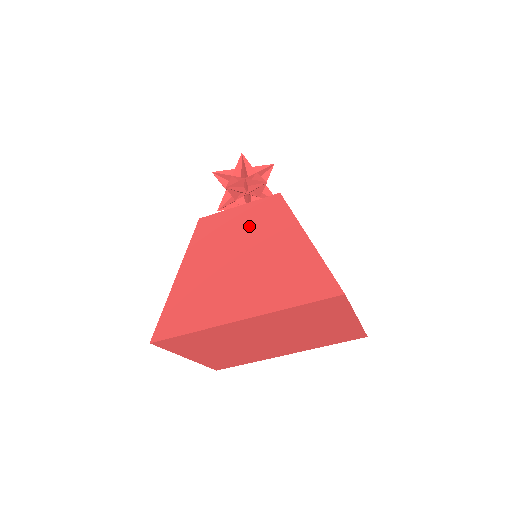
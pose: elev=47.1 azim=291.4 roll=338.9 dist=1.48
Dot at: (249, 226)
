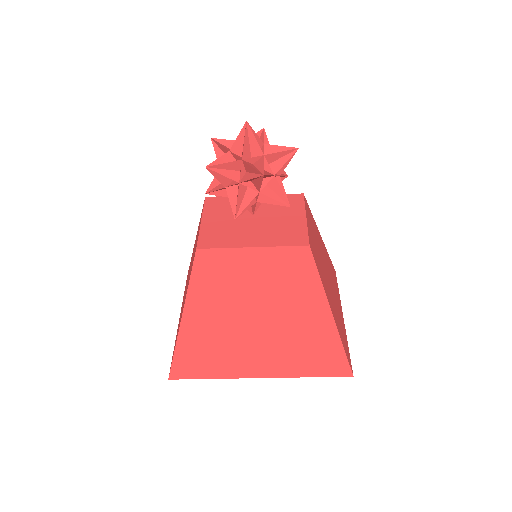
Dot at: (267, 283)
